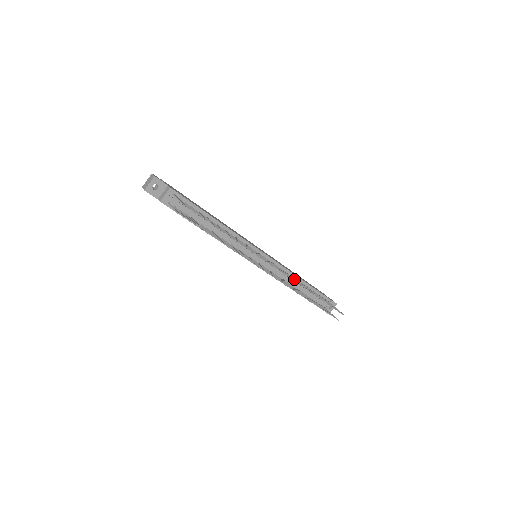
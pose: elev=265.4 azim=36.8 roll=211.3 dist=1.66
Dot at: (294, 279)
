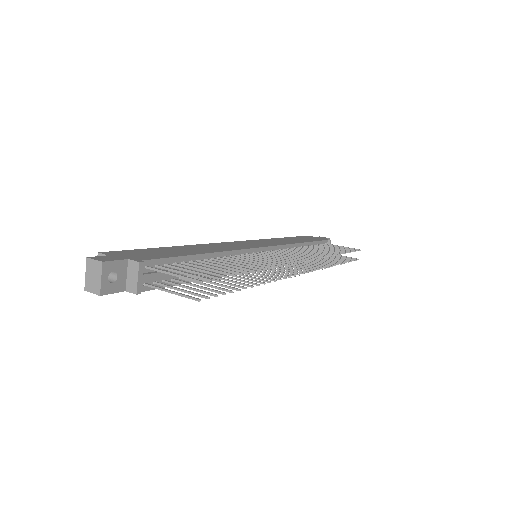
Dot at: occluded
